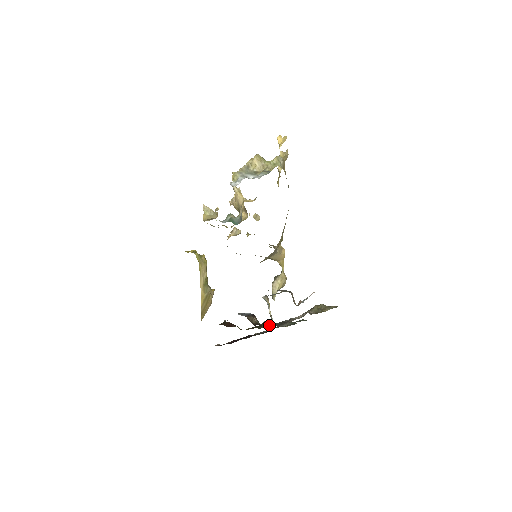
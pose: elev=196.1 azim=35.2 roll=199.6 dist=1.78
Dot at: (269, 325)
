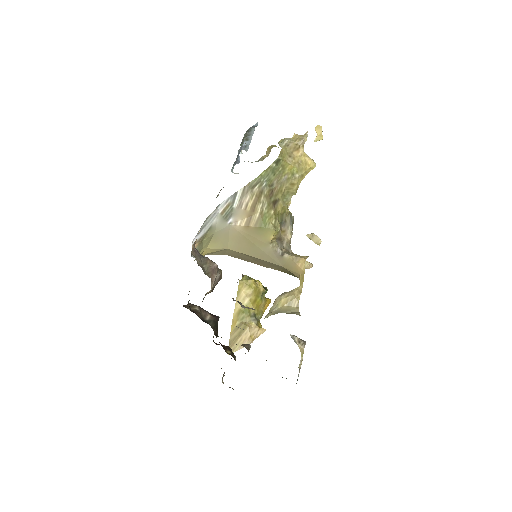
Dot at: occluded
